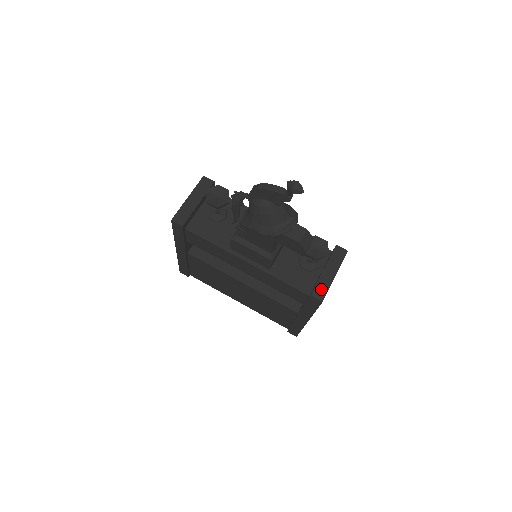
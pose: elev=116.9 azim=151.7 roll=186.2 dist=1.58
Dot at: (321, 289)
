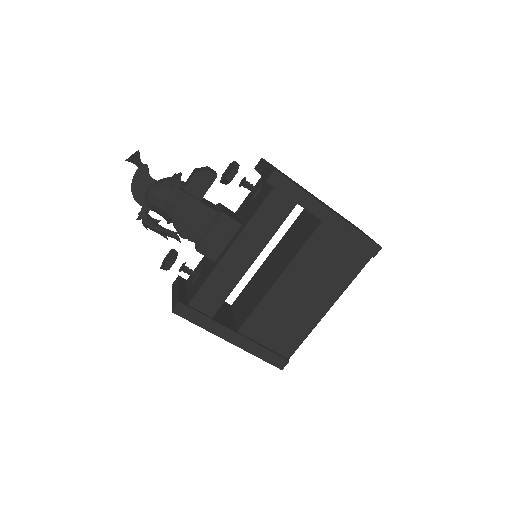
Dot at: (268, 173)
